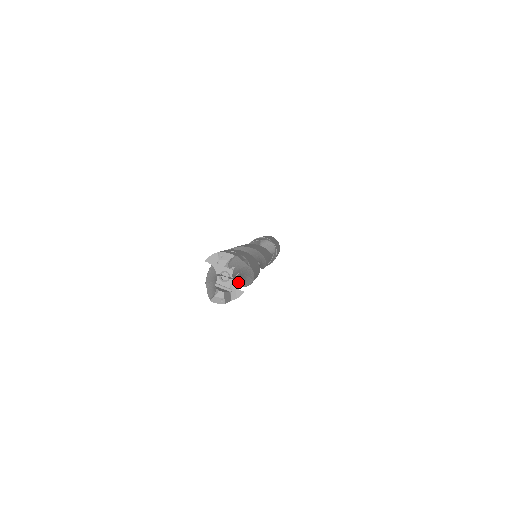
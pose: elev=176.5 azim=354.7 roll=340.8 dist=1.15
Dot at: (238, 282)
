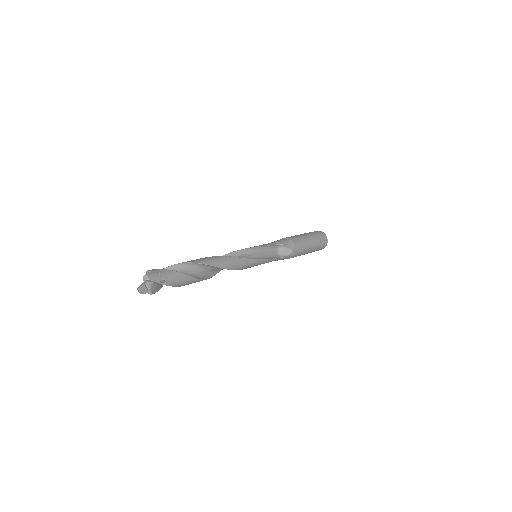
Dot at: occluded
